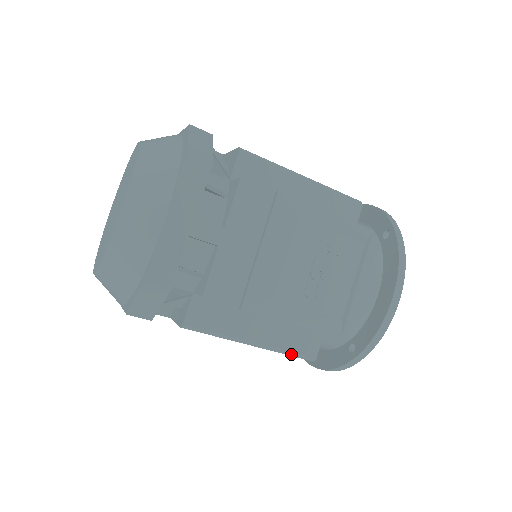
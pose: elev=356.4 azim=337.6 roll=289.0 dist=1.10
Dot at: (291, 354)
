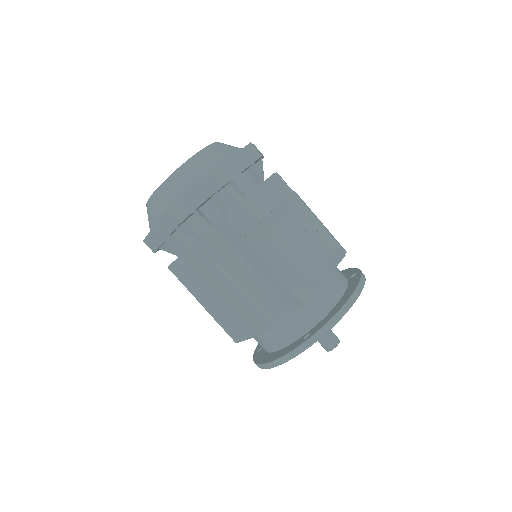
Dot at: (260, 312)
